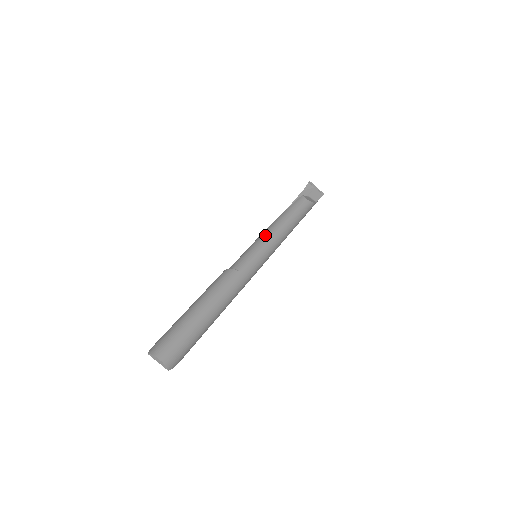
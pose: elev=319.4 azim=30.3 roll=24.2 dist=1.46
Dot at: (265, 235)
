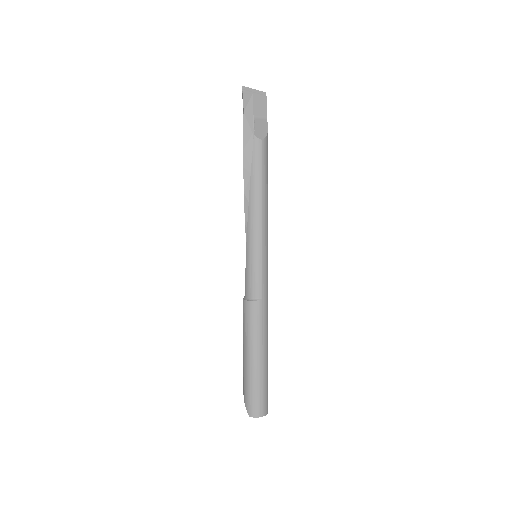
Dot at: (255, 235)
